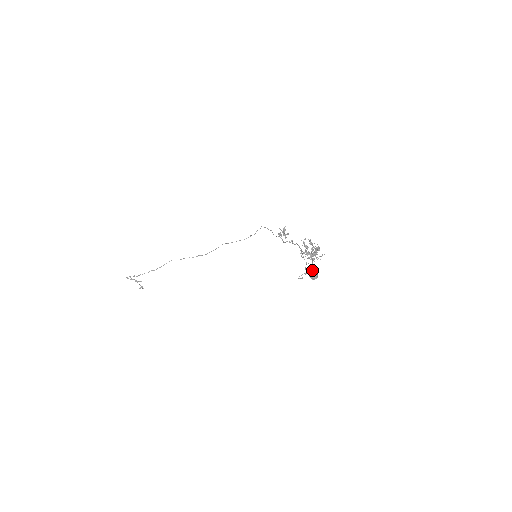
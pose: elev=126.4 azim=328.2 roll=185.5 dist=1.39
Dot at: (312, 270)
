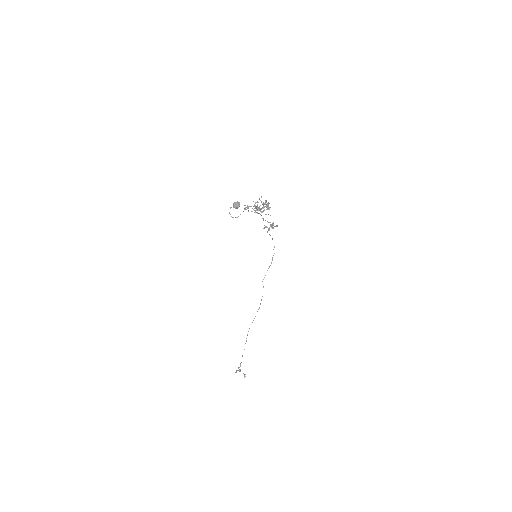
Dot at: occluded
